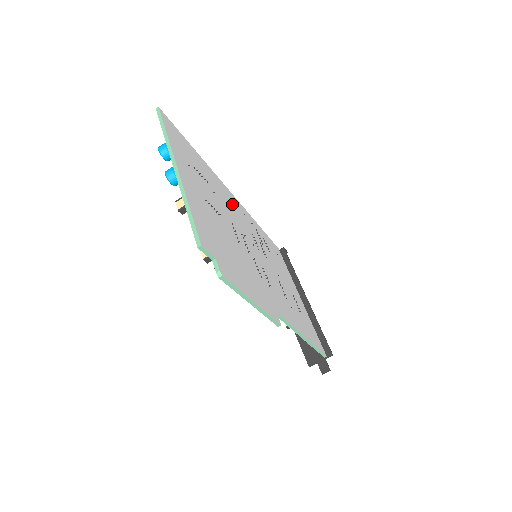
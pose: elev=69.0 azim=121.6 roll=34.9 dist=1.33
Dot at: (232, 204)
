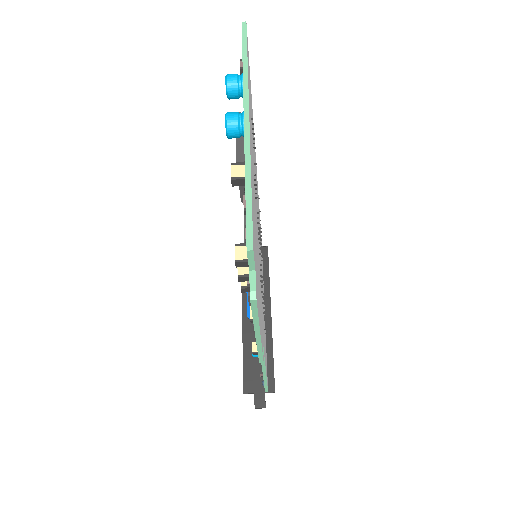
Dot at: occluded
